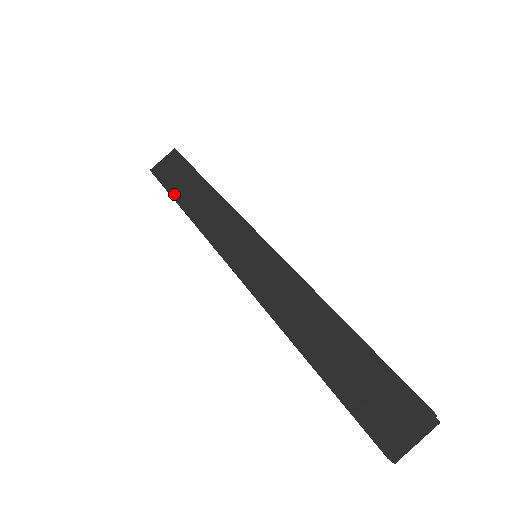
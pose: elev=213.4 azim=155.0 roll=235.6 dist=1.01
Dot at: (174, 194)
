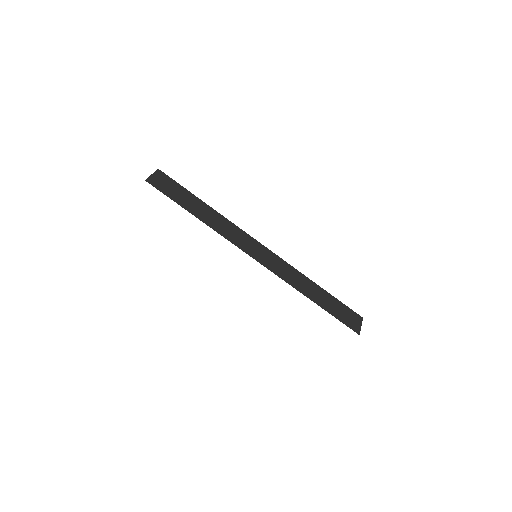
Dot at: (184, 206)
